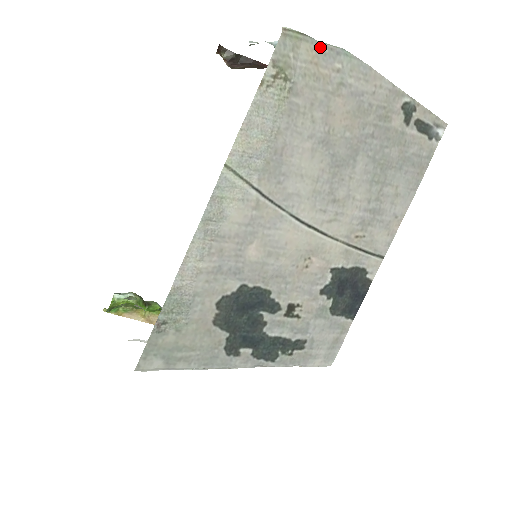
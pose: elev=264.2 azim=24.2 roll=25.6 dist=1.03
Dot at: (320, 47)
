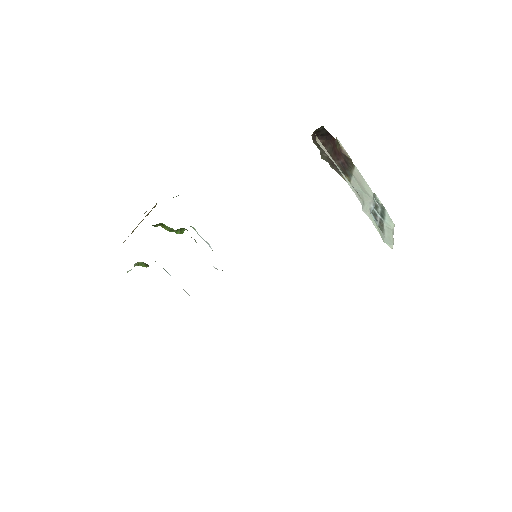
Dot at: occluded
